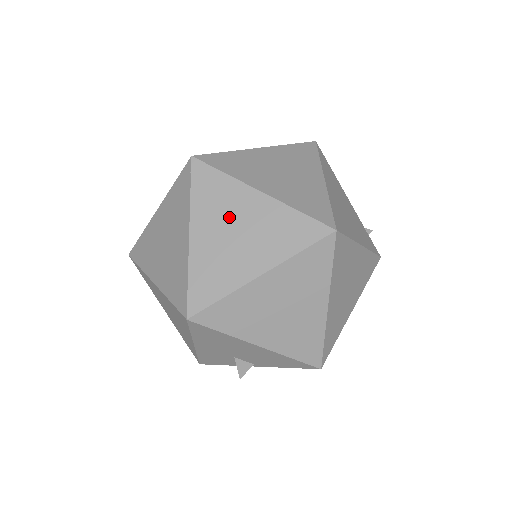
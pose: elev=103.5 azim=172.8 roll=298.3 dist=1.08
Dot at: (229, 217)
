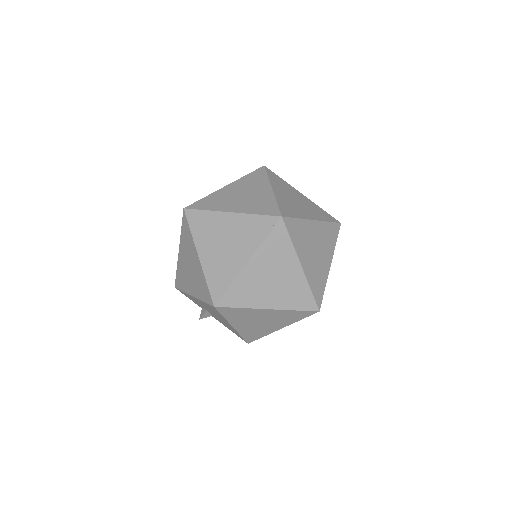
Dot at: (275, 268)
